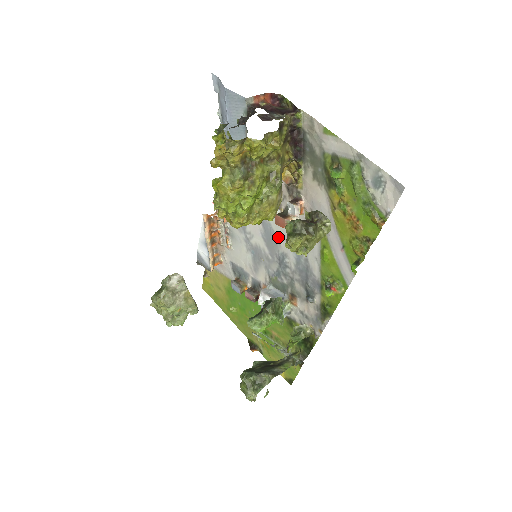
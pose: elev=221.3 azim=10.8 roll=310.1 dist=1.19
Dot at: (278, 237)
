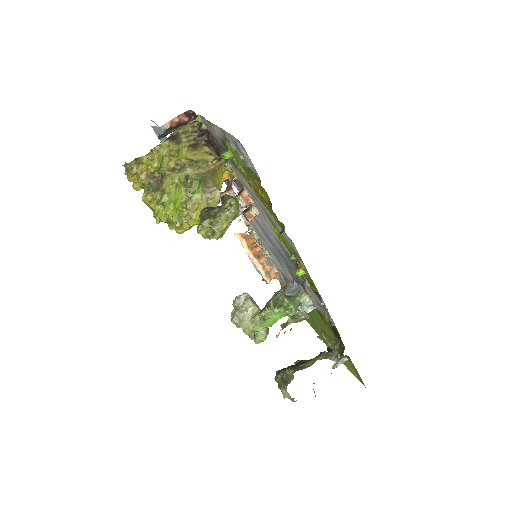
Dot at: (267, 232)
